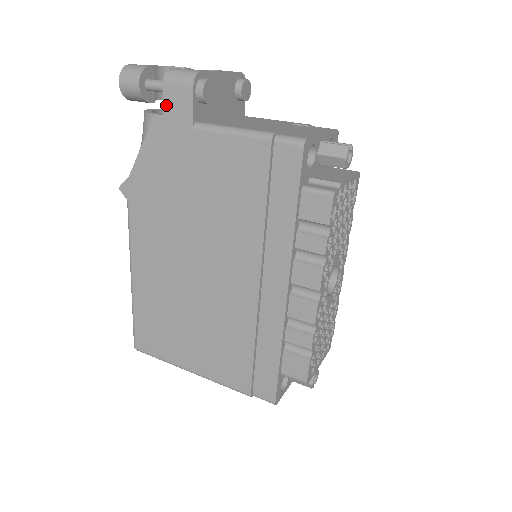
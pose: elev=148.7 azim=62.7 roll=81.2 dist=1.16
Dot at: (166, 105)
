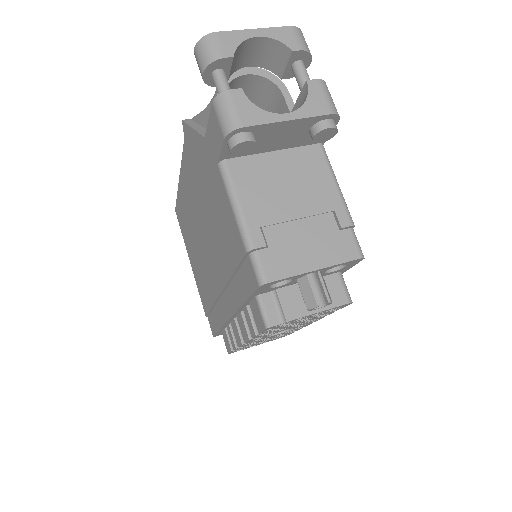
Dot at: (210, 121)
